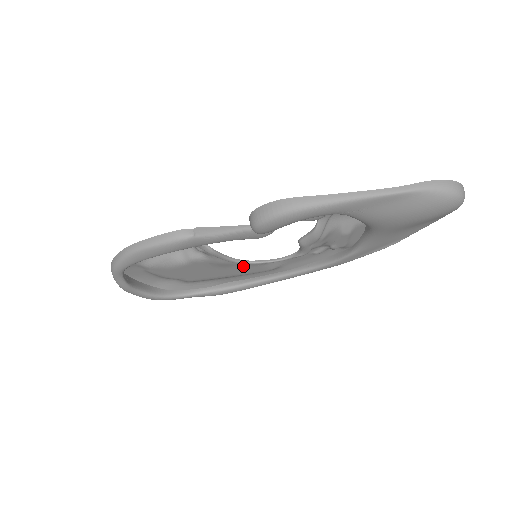
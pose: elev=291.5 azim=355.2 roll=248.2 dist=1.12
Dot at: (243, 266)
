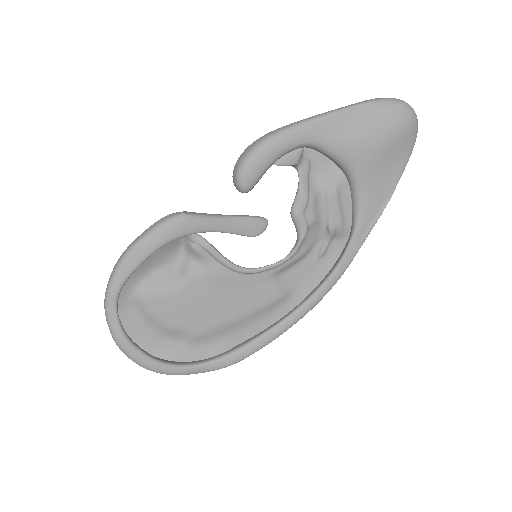
Dot at: (248, 286)
